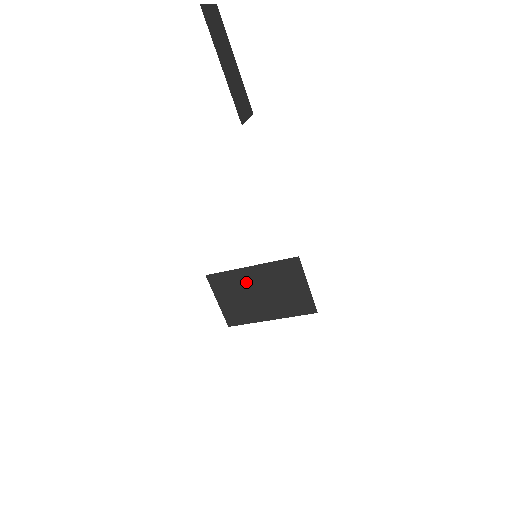
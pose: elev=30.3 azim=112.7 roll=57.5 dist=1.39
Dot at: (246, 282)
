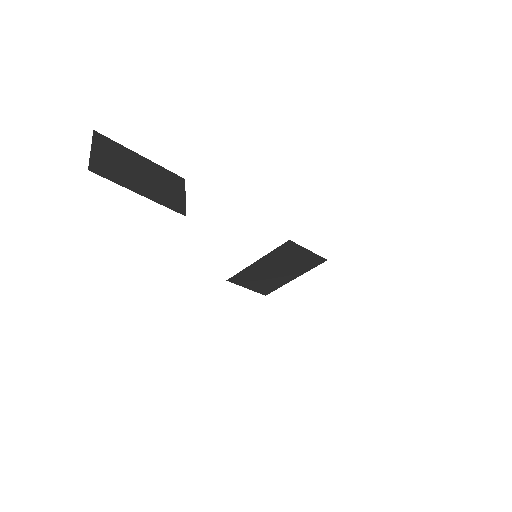
Dot at: (260, 270)
